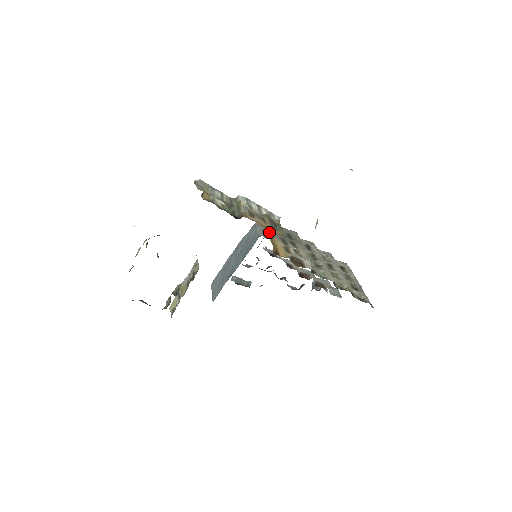
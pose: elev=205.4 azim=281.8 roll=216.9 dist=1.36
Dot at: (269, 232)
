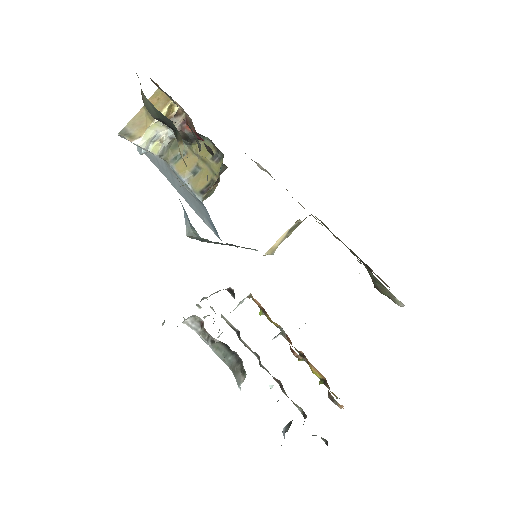
Dot at: occluded
